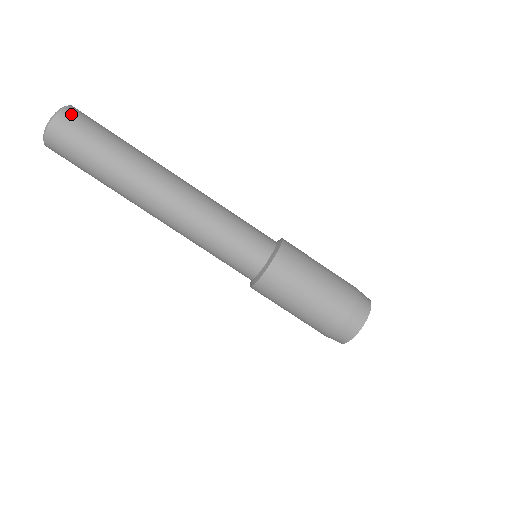
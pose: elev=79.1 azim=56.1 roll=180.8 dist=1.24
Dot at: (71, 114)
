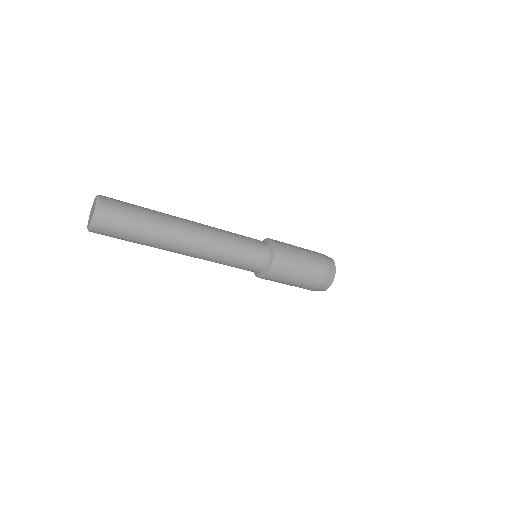
Dot at: (98, 232)
